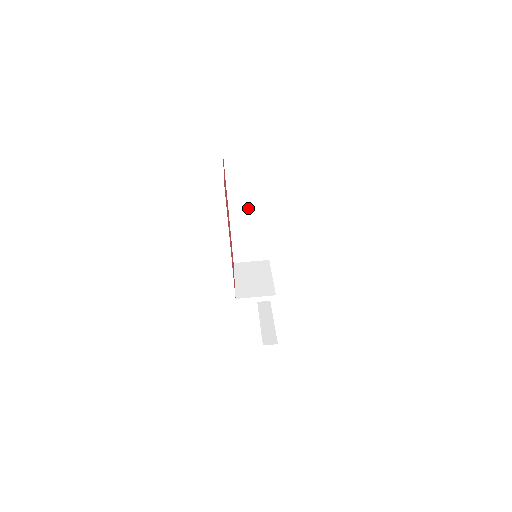
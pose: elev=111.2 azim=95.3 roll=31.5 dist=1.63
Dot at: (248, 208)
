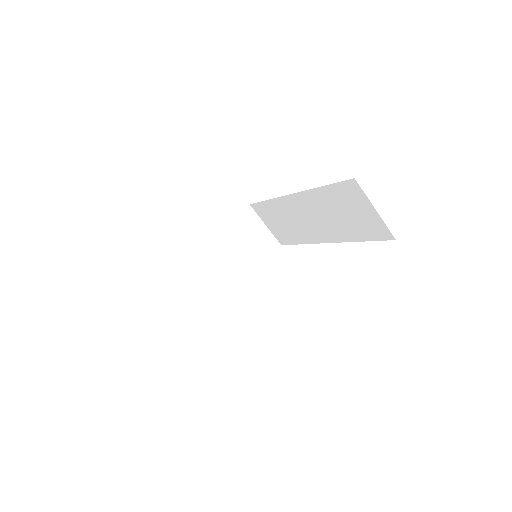
Dot at: (314, 219)
